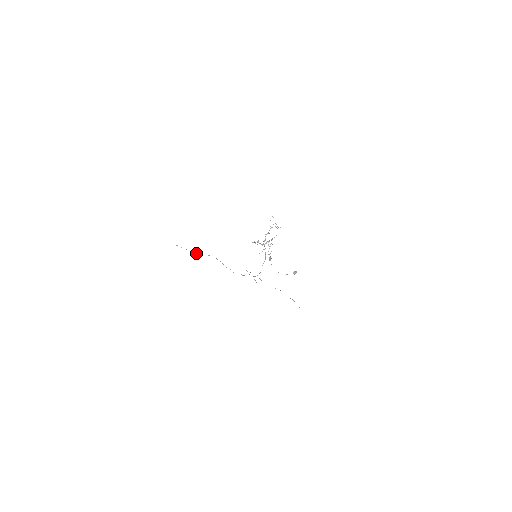
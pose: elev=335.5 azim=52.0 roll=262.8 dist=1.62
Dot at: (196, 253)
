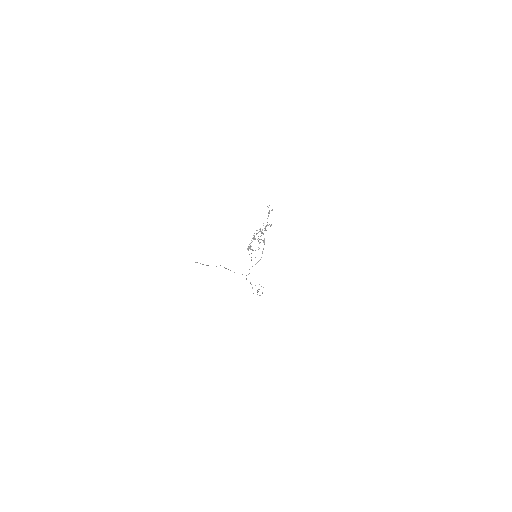
Dot at: occluded
